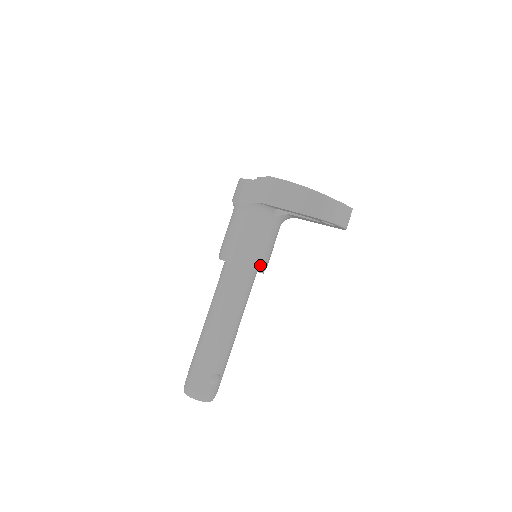
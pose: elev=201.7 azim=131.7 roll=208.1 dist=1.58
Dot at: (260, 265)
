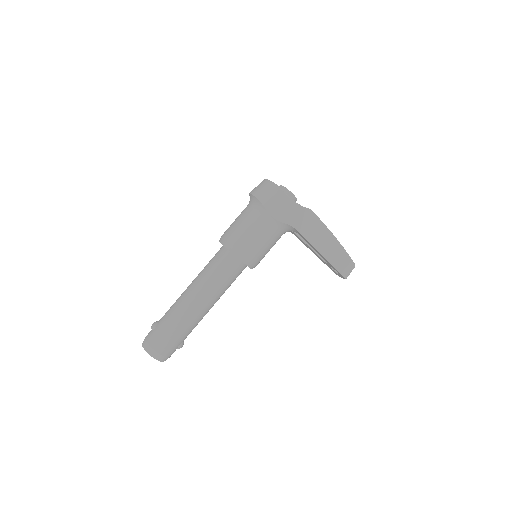
Dot at: occluded
